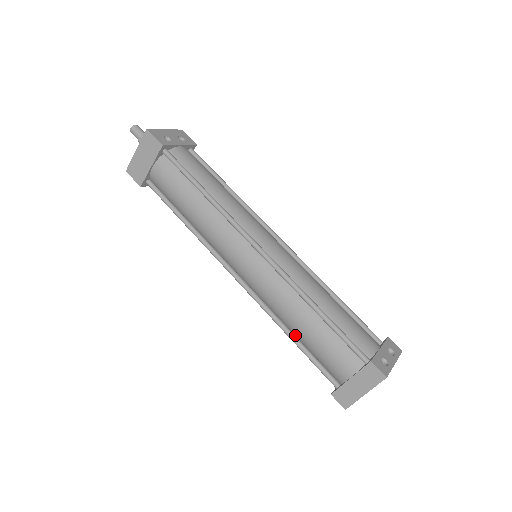
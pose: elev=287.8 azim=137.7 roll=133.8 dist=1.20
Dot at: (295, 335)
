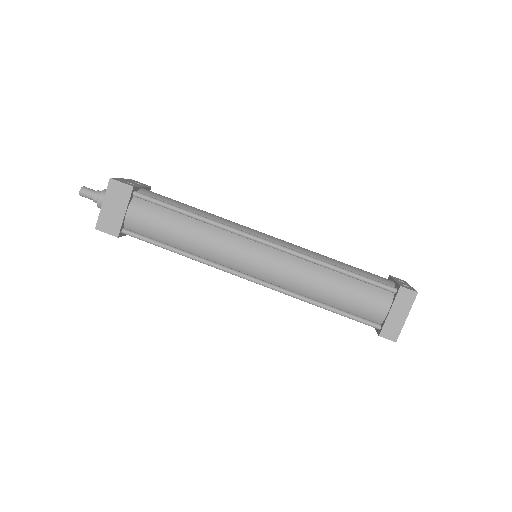
Dot at: (325, 303)
